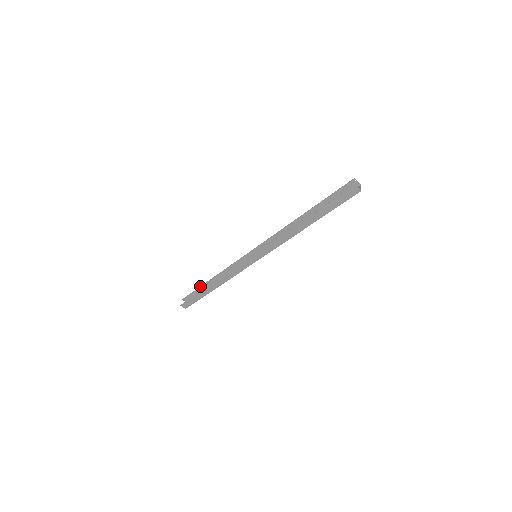
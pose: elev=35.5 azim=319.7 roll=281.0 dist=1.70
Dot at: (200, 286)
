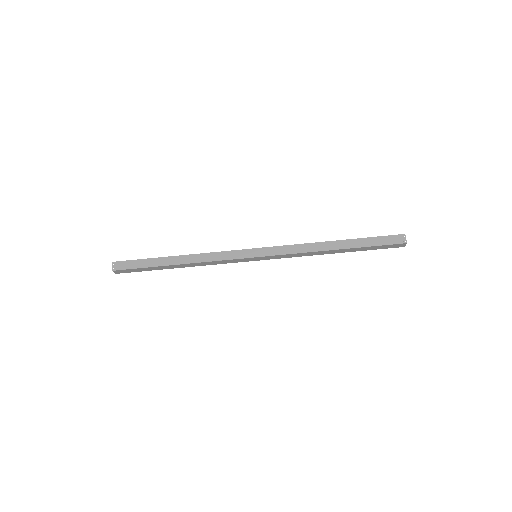
Dot at: occluded
